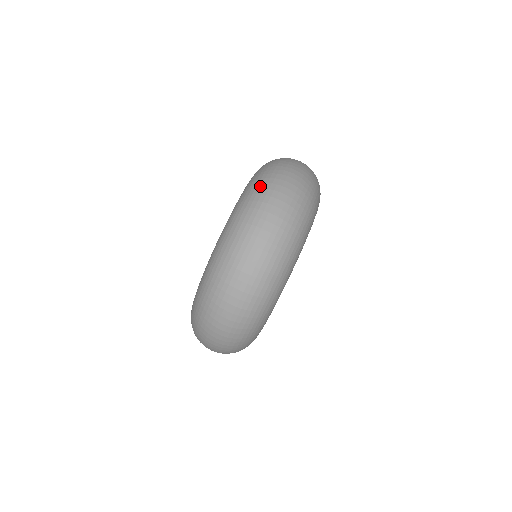
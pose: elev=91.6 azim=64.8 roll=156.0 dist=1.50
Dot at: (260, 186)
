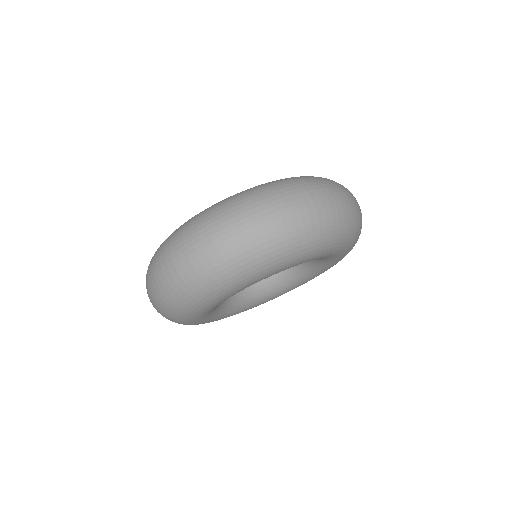
Dot at: (284, 184)
